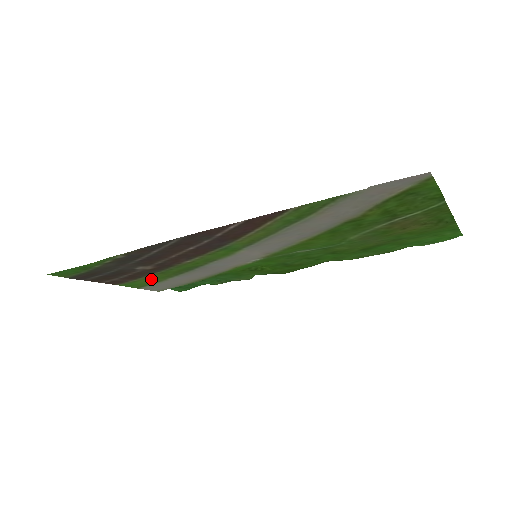
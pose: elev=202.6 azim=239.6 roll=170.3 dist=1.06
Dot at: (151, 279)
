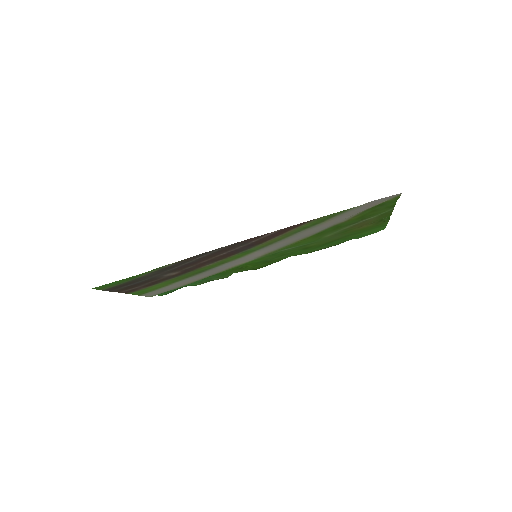
Dot at: (161, 285)
